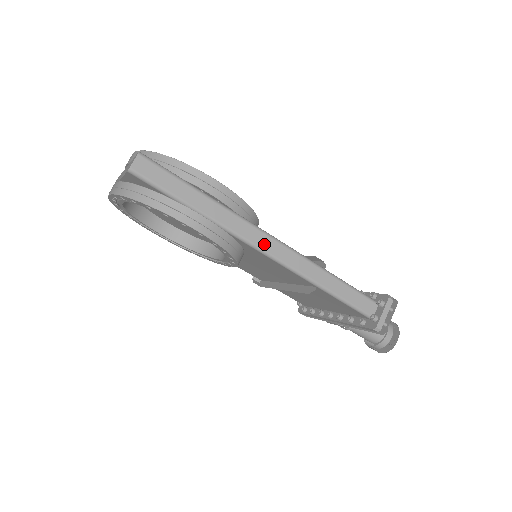
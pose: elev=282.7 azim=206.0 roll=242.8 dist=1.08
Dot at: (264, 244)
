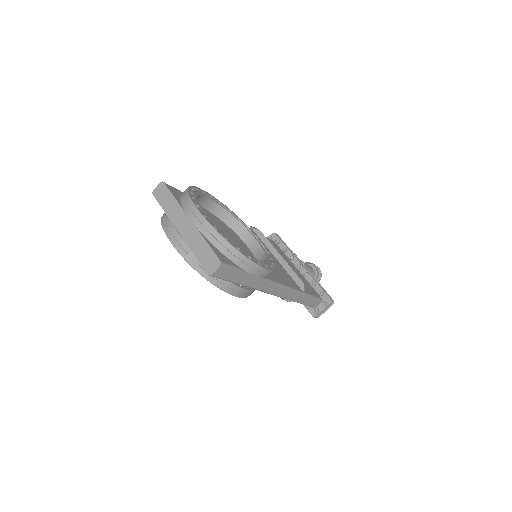
Dot at: (275, 291)
